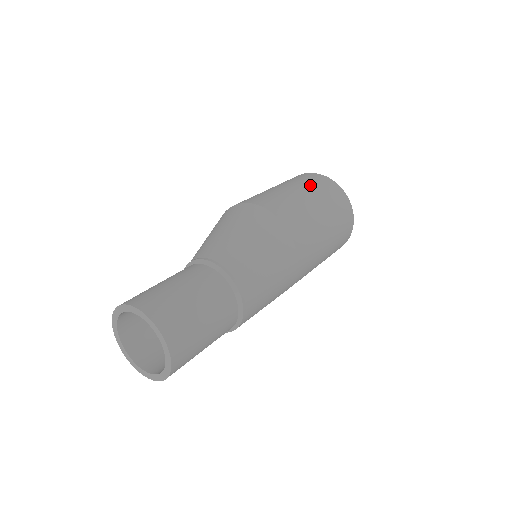
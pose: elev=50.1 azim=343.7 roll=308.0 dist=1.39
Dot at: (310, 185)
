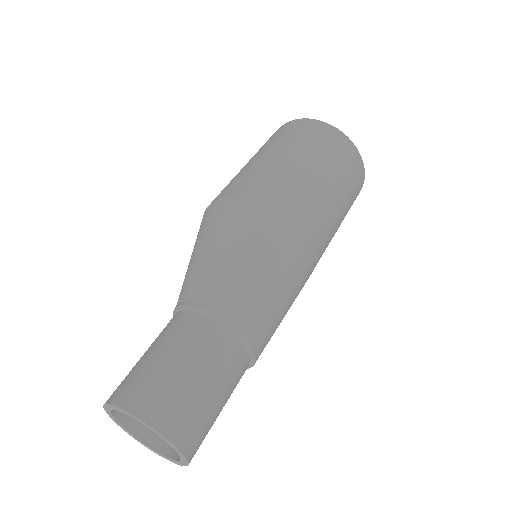
Dot at: (333, 161)
